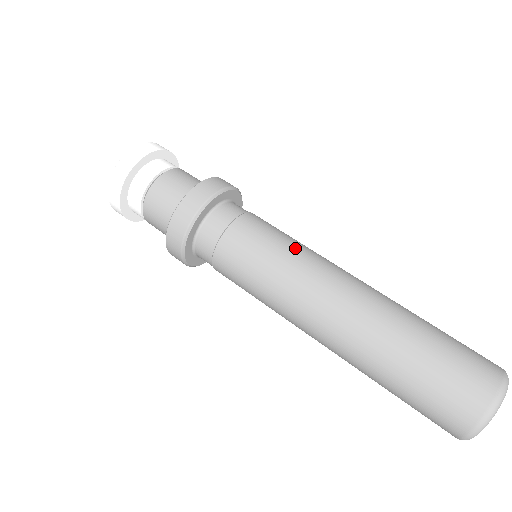
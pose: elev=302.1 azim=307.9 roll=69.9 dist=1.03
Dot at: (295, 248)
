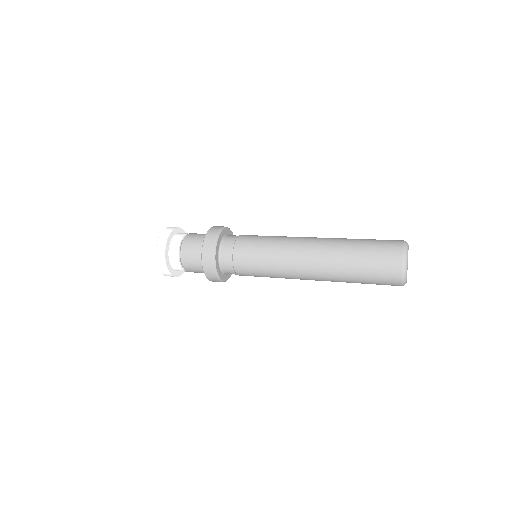
Dot at: (275, 237)
